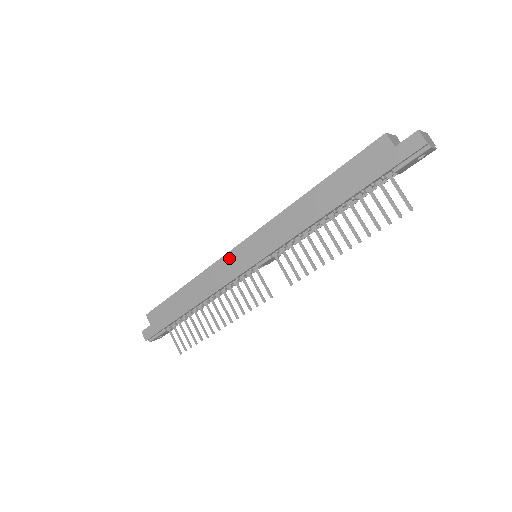
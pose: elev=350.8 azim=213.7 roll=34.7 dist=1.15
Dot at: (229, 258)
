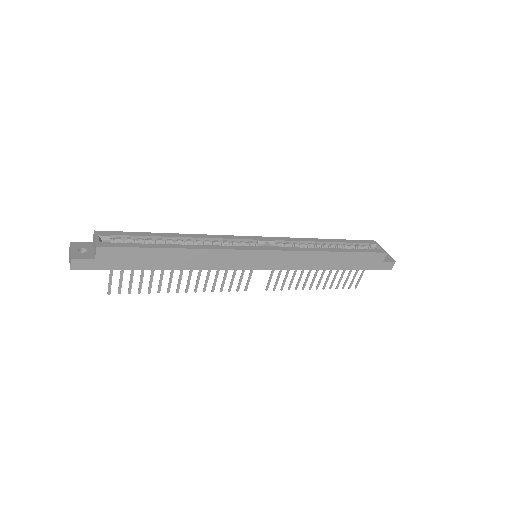
Dot at: (246, 254)
